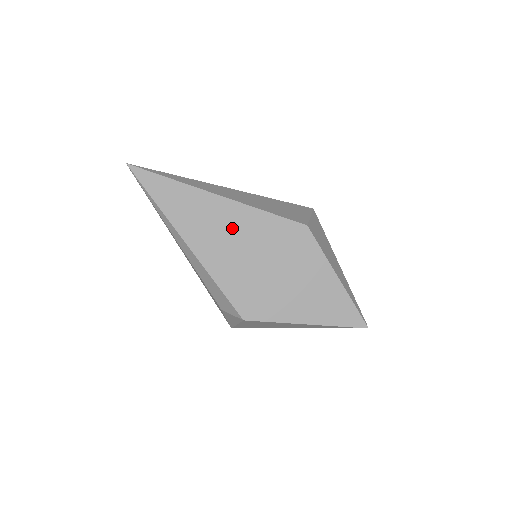
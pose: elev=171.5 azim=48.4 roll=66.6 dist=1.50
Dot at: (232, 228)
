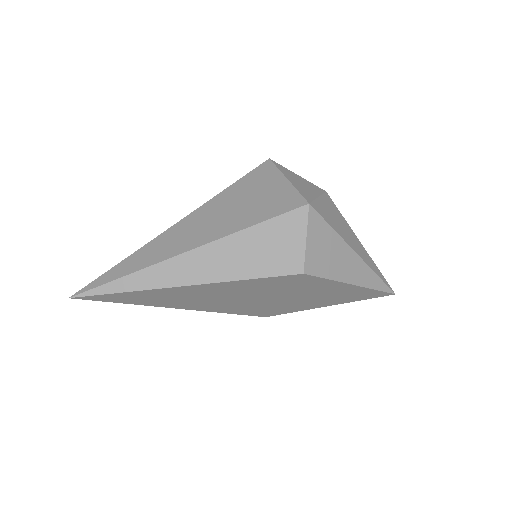
Dot at: (218, 294)
